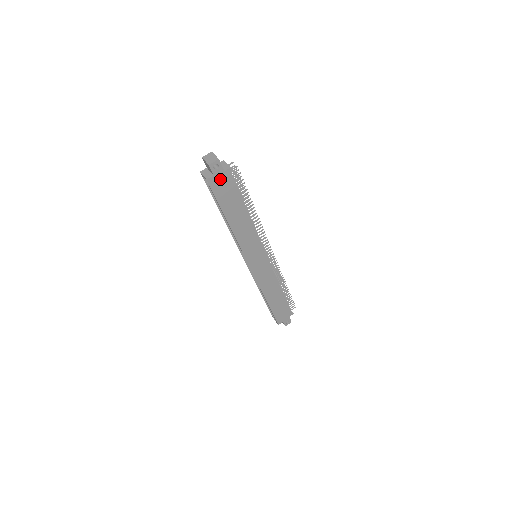
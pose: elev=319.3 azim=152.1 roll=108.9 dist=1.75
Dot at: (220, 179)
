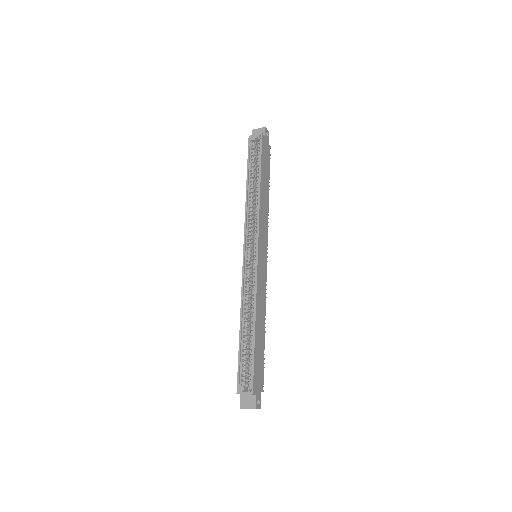
Dot at: (266, 145)
